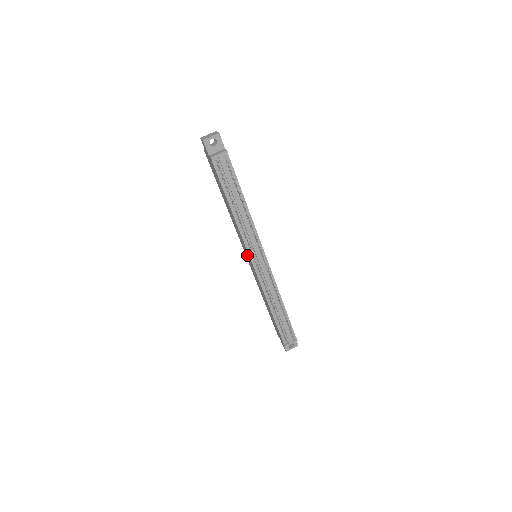
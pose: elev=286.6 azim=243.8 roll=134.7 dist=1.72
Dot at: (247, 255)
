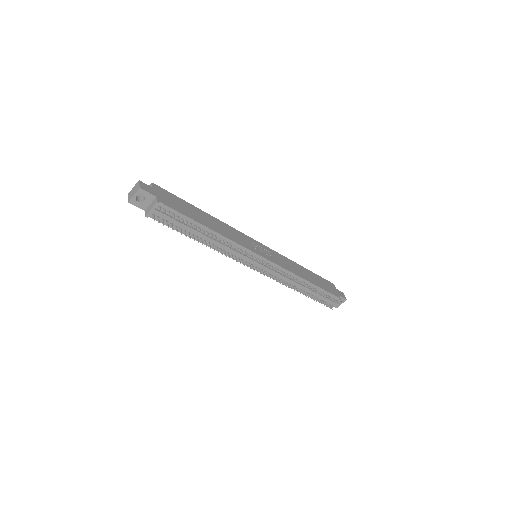
Dot at: occluded
